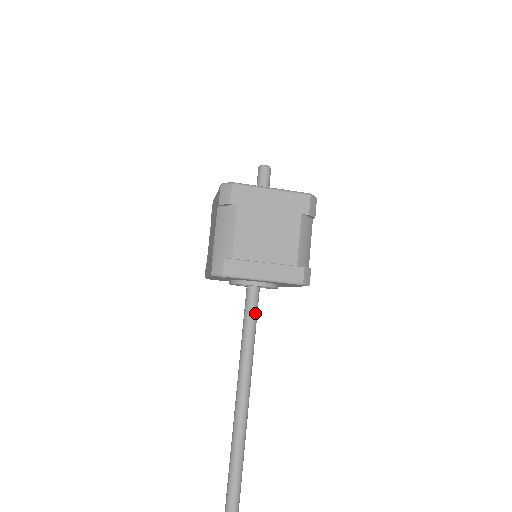
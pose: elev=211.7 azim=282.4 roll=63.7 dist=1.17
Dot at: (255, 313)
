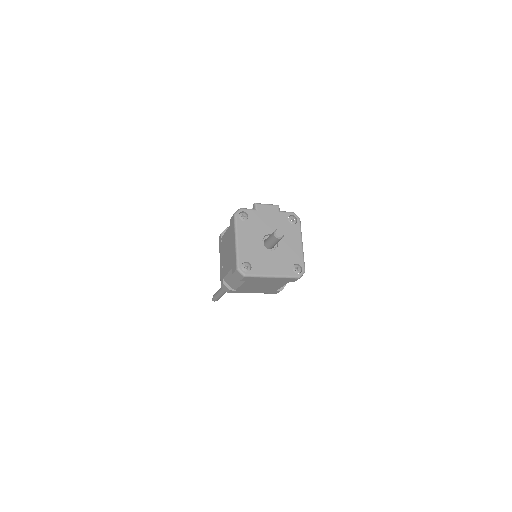
Dot at: occluded
